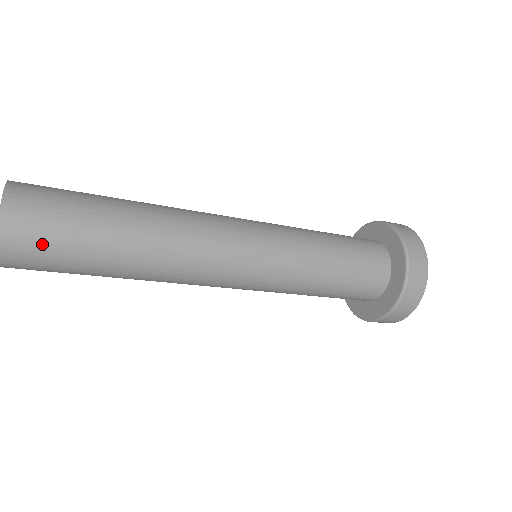
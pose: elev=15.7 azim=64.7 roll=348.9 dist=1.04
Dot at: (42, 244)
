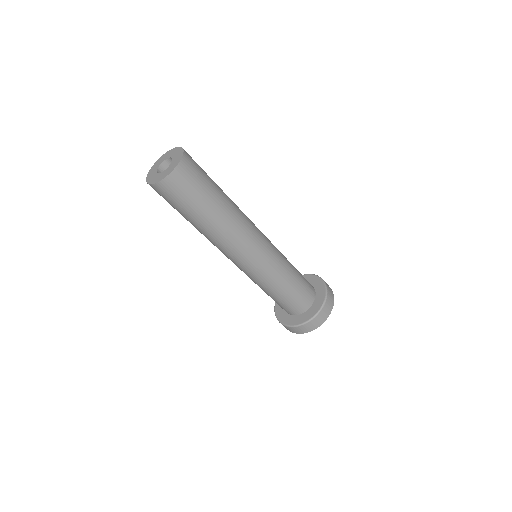
Dot at: (187, 186)
